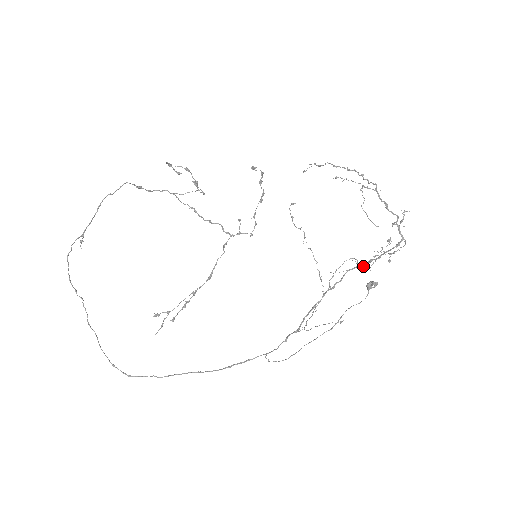
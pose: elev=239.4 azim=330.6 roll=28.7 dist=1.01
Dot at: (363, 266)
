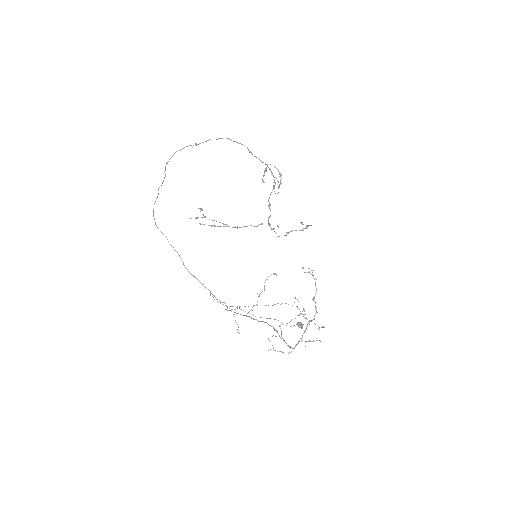
Dot at: (274, 330)
